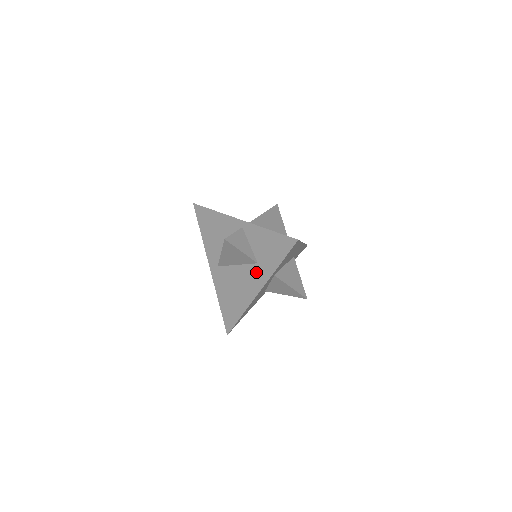
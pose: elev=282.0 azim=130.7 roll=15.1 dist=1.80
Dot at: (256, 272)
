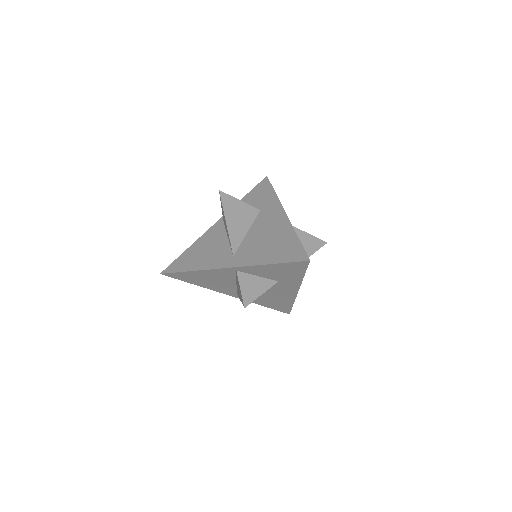
Dot at: (282, 285)
